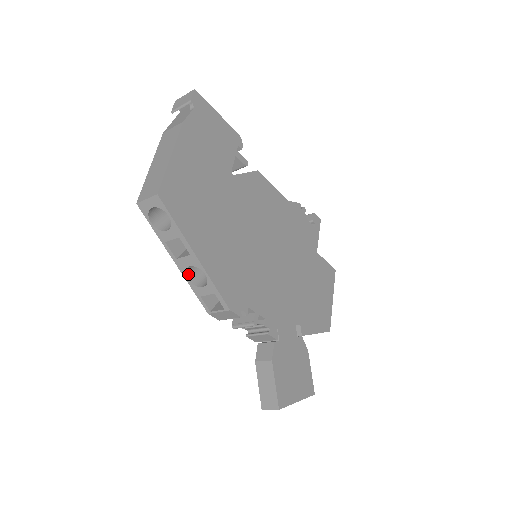
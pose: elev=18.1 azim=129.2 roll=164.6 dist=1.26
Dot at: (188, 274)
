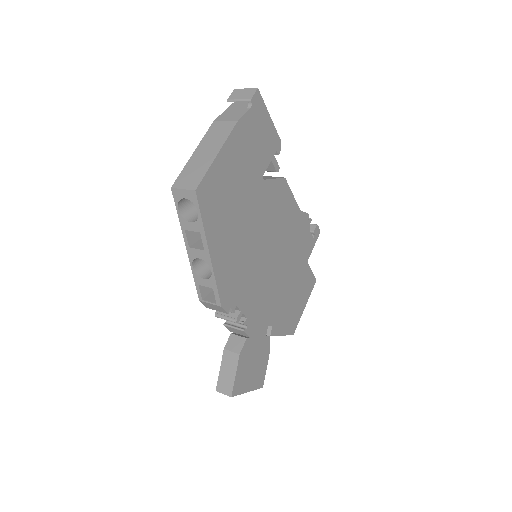
Dot at: (194, 262)
